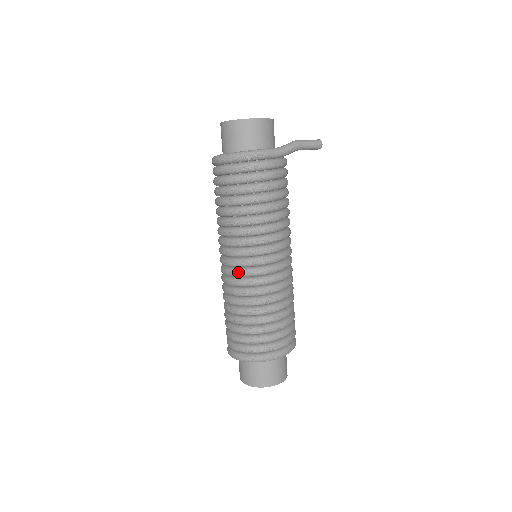
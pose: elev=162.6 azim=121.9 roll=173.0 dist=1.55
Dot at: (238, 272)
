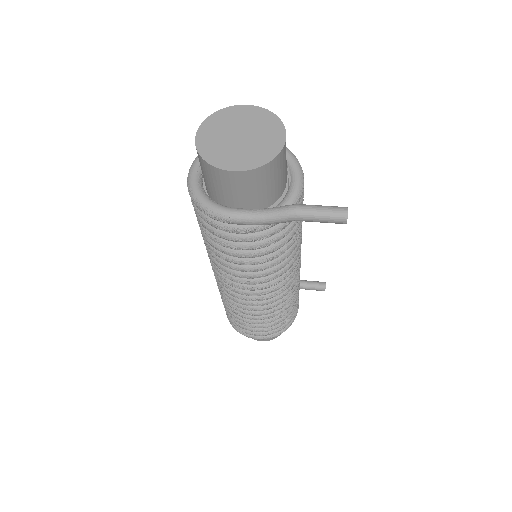
Dot at: (215, 277)
